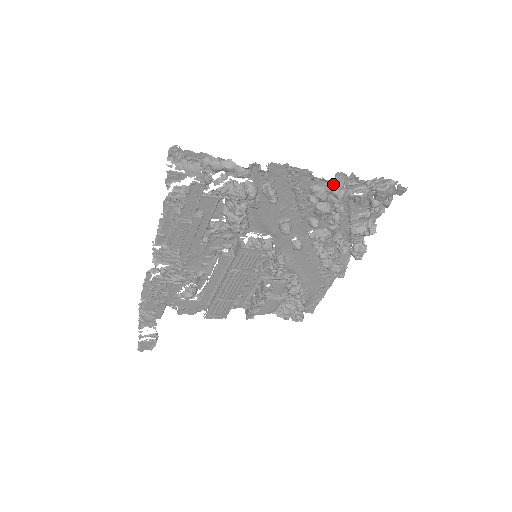
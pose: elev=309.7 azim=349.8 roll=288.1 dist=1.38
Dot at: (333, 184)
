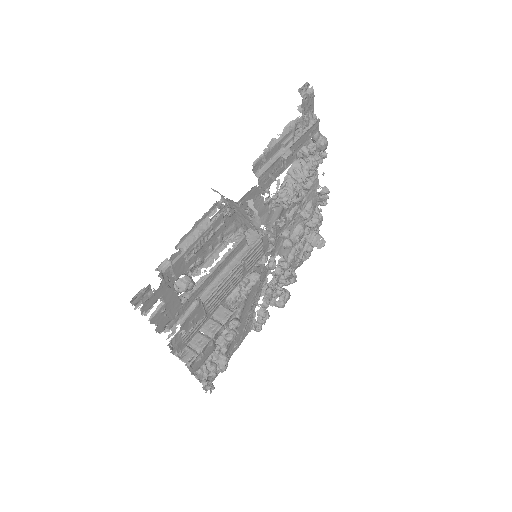
Dot at: (325, 204)
